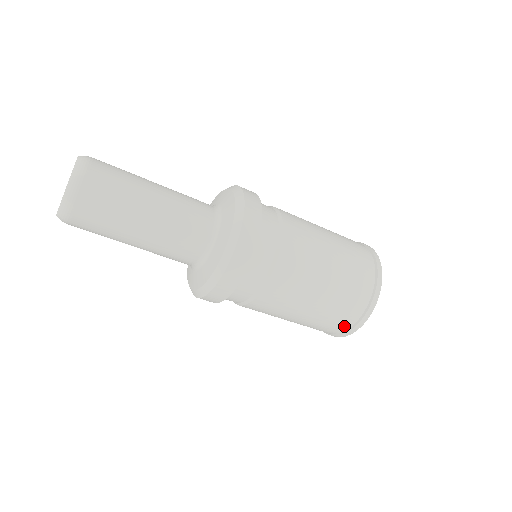
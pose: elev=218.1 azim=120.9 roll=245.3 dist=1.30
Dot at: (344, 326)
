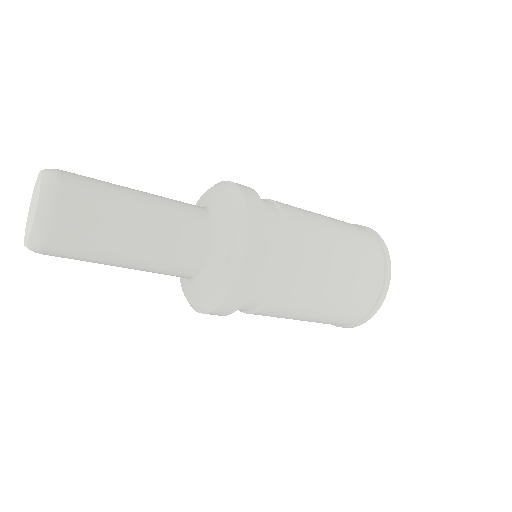
Dot at: (342, 324)
